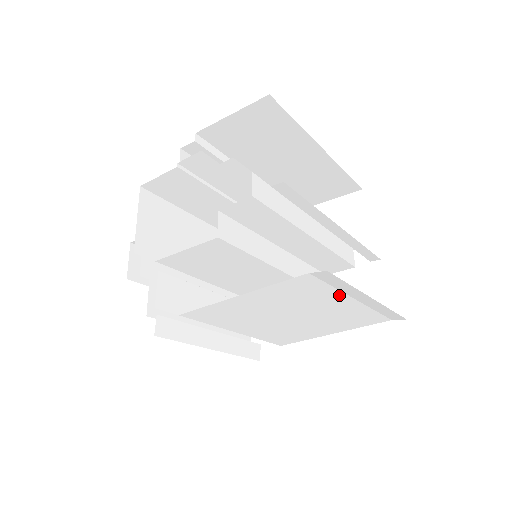
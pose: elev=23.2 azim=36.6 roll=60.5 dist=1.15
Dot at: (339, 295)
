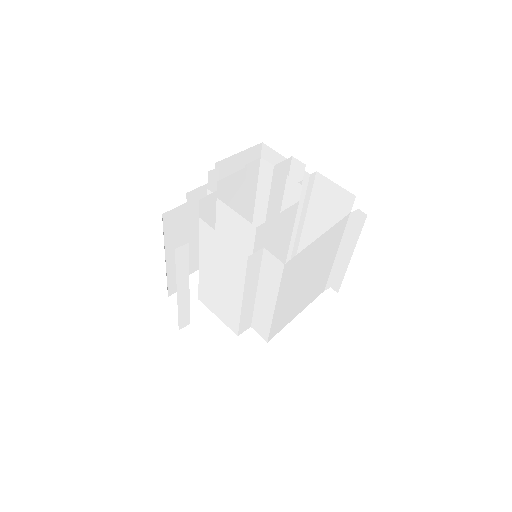
Dot at: (337, 246)
